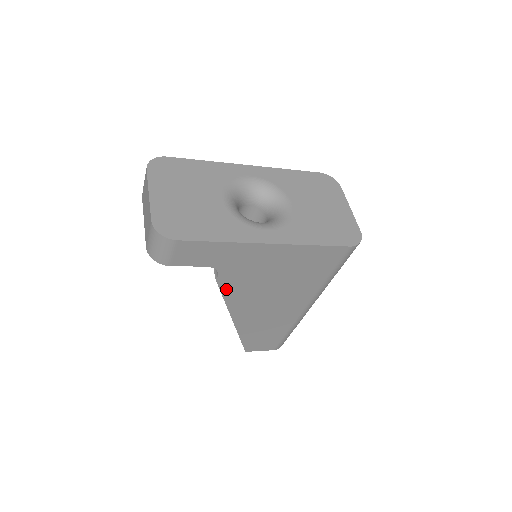
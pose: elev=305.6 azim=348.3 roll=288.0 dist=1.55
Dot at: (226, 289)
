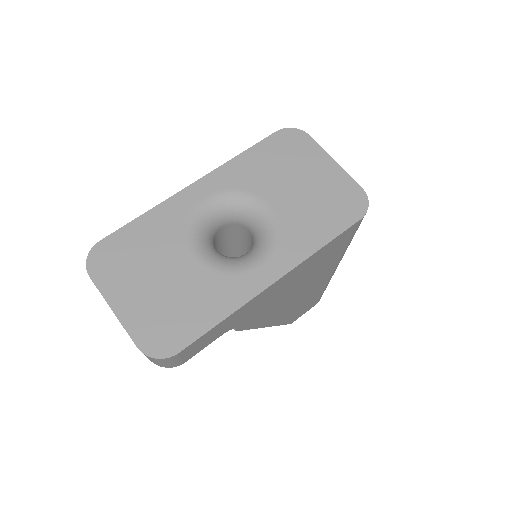
Dot at: (250, 325)
